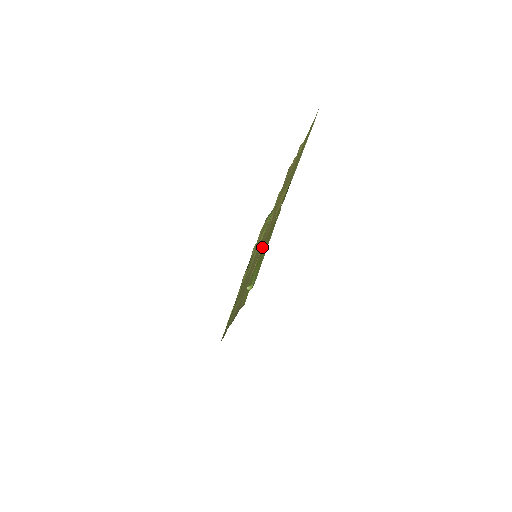
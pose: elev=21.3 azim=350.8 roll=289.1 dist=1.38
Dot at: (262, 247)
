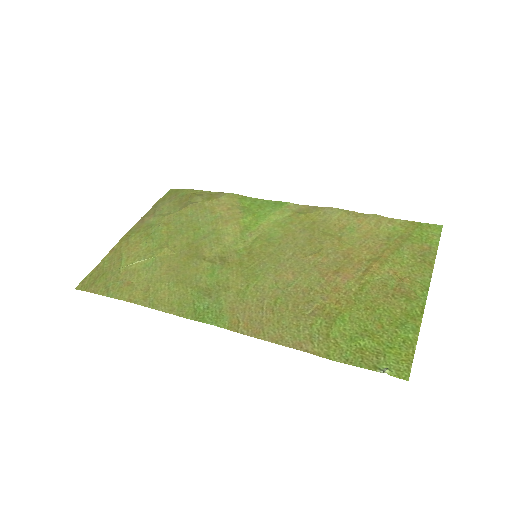
Dot at: (334, 293)
